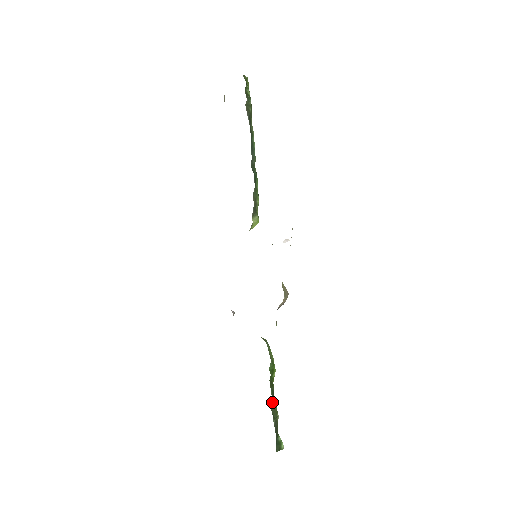
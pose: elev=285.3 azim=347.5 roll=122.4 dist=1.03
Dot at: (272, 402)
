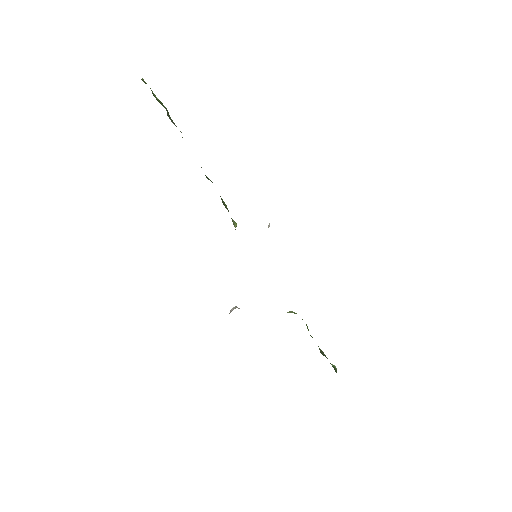
Dot at: (319, 348)
